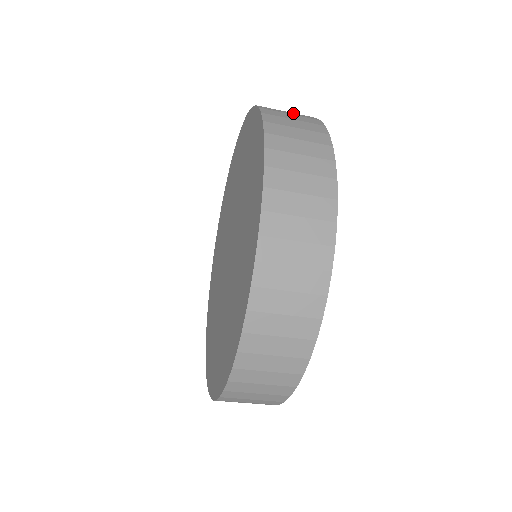
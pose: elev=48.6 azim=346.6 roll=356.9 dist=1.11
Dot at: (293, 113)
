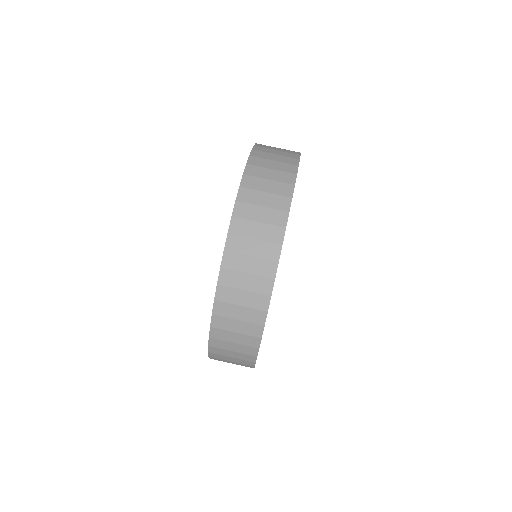
Dot at: occluded
